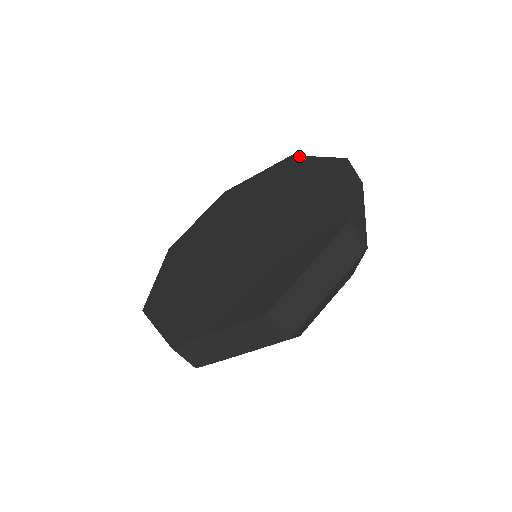
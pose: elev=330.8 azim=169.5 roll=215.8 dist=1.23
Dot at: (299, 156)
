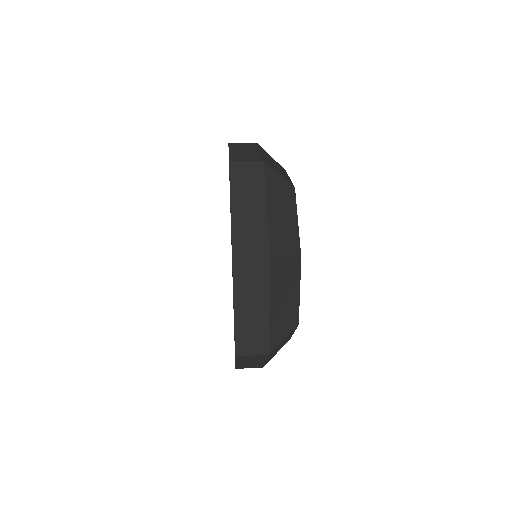
Dot at: occluded
